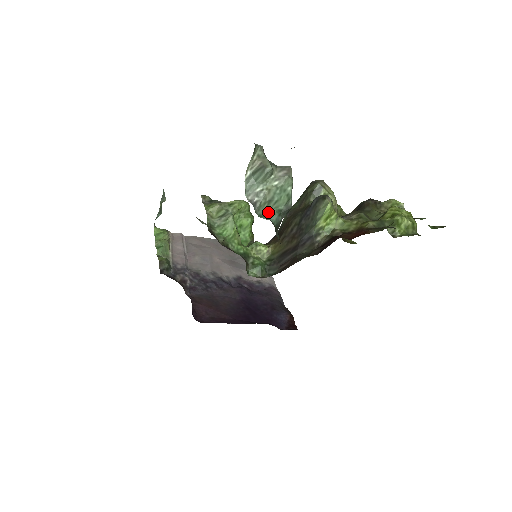
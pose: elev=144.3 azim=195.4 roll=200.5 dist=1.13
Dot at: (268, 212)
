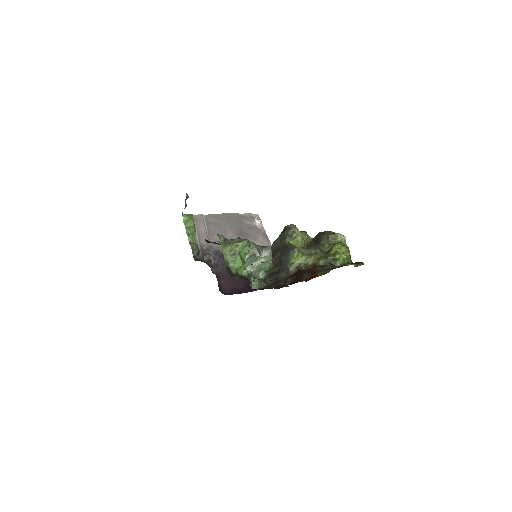
Dot at: (259, 273)
